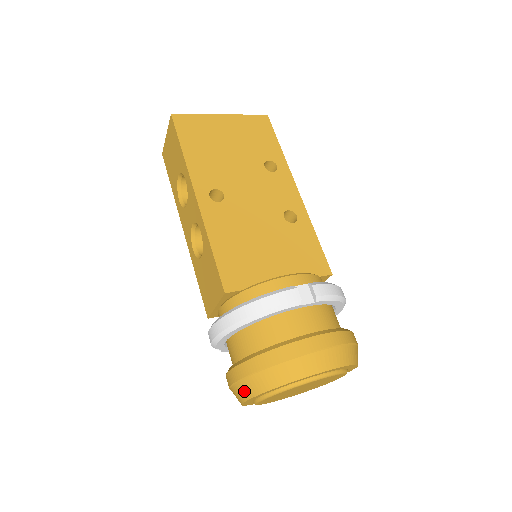
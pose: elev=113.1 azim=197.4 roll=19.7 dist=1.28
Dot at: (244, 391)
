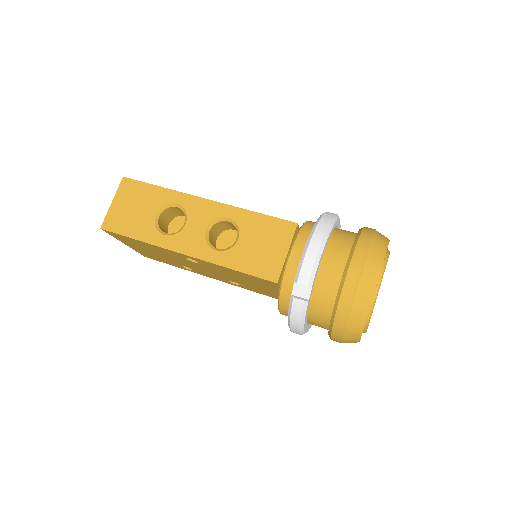
Dot at: (374, 265)
